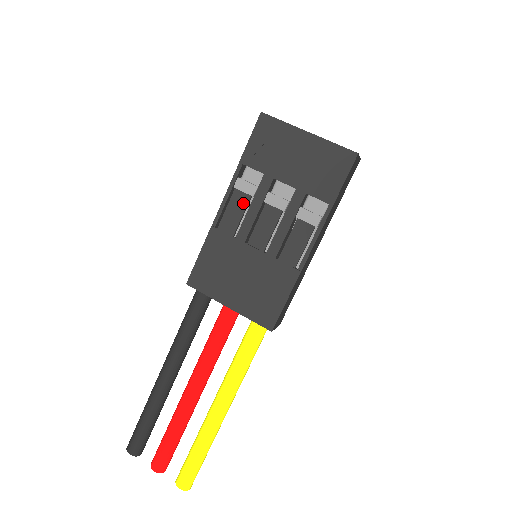
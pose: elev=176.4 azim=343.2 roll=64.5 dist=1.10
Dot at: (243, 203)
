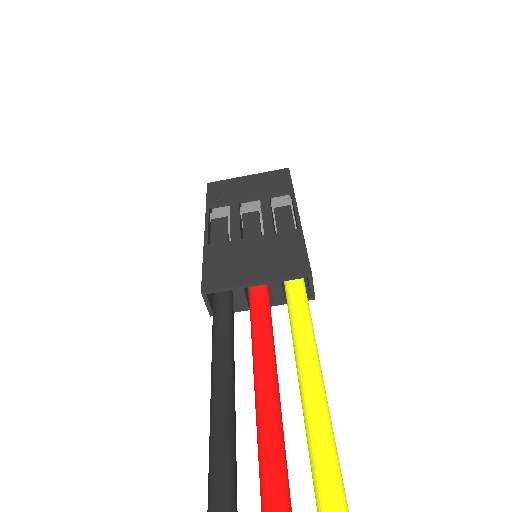
Dot at: (223, 222)
